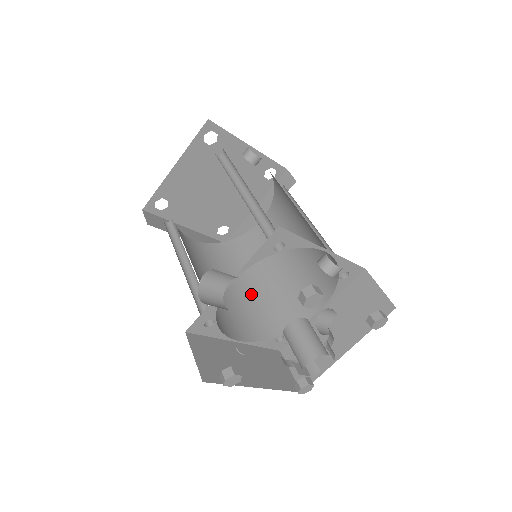
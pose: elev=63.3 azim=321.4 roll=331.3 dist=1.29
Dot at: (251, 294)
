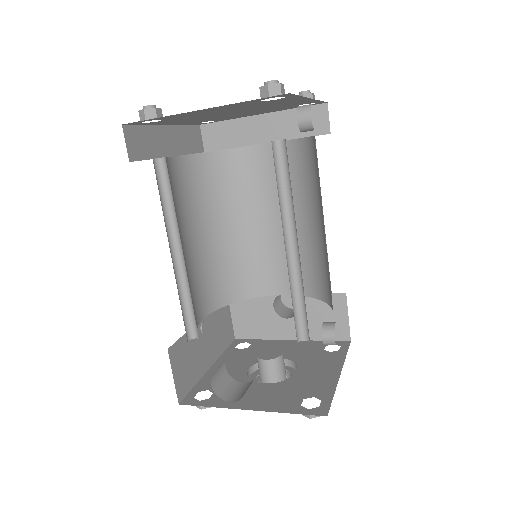
Dot at: (222, 245)
